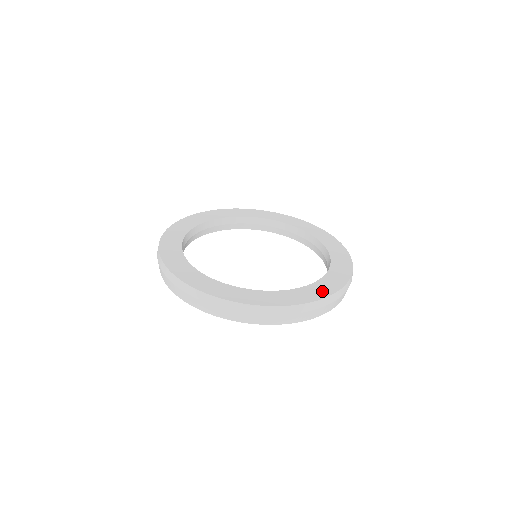
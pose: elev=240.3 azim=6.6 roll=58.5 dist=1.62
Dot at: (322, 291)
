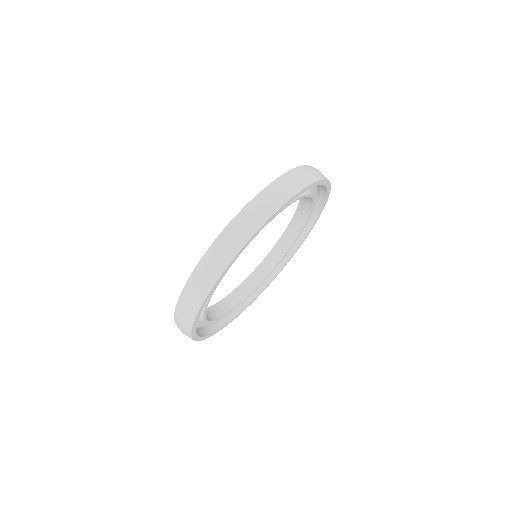
Dot at: occluded
